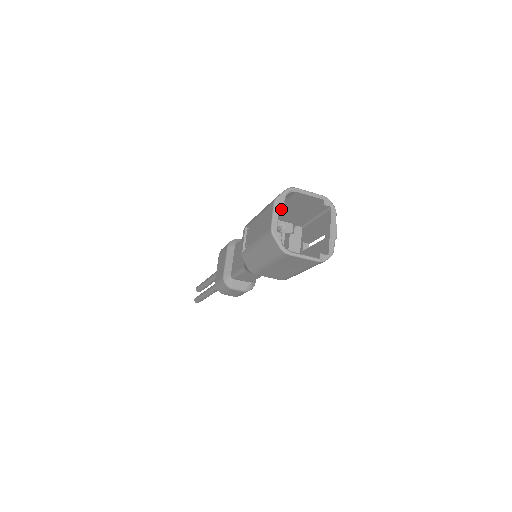
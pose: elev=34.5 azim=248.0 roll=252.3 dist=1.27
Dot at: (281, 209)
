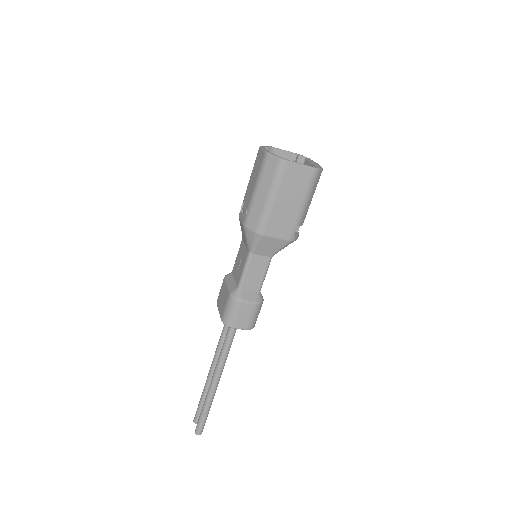
Dot at: occluded
